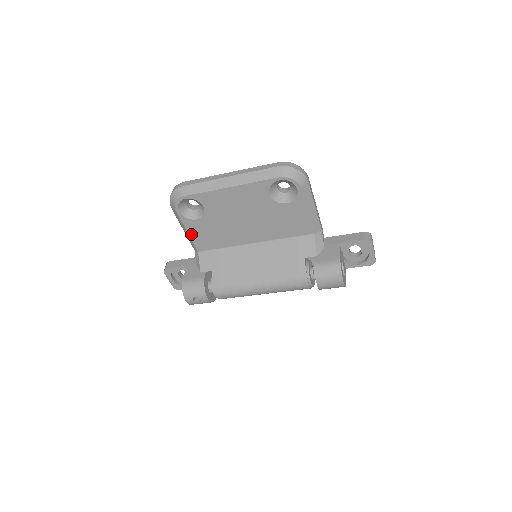
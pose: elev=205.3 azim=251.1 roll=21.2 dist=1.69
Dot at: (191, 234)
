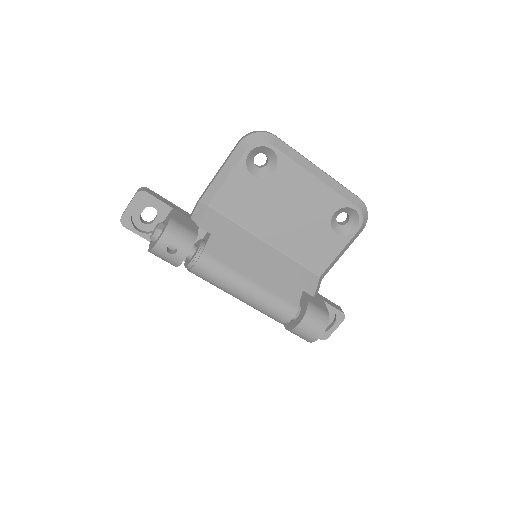
Dot at: (227, 183)
